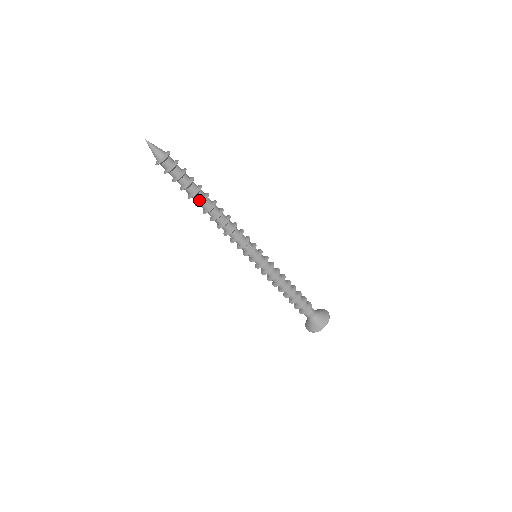
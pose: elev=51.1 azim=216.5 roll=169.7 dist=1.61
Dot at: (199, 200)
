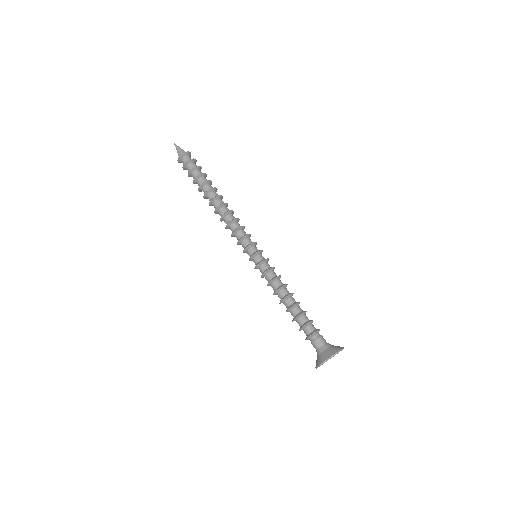
Dot at: (211, 187)
